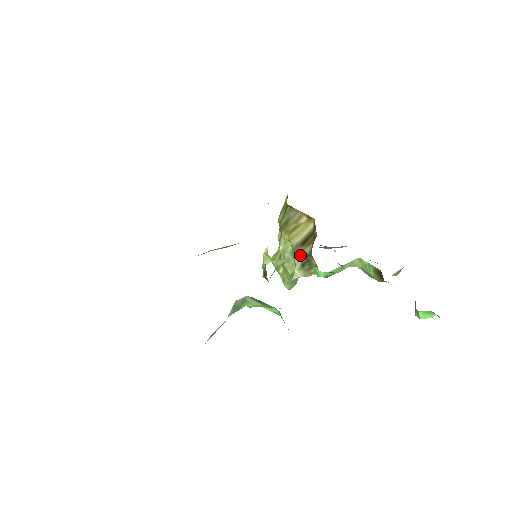
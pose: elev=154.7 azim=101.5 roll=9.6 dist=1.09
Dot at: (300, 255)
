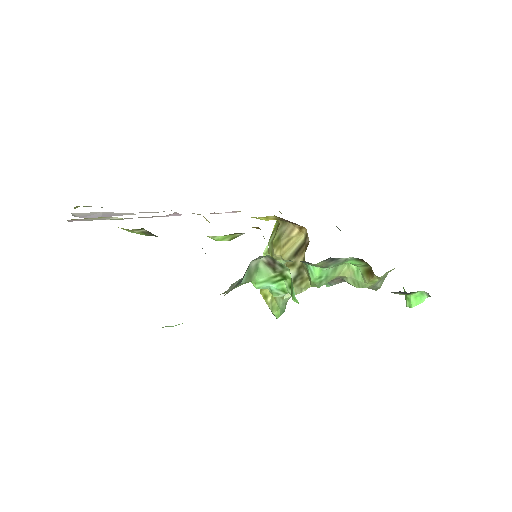
Dot at: (292, 268)
